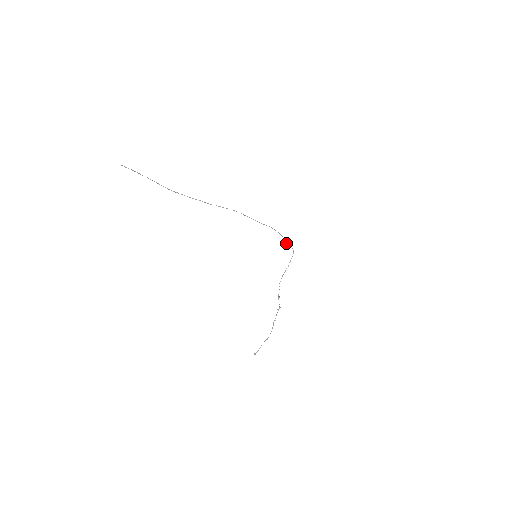
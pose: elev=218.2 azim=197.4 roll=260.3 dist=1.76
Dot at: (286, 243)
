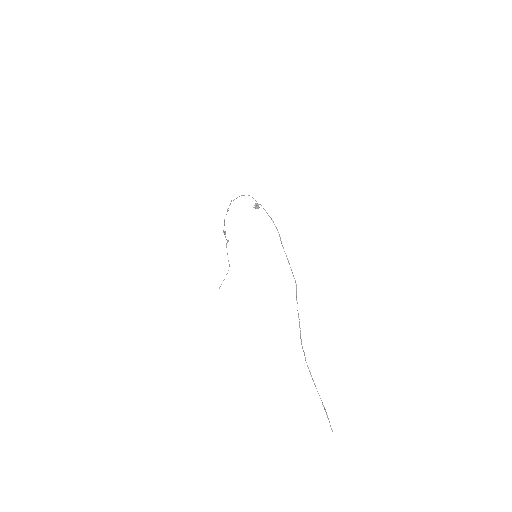
Dot at: (257, 206)
